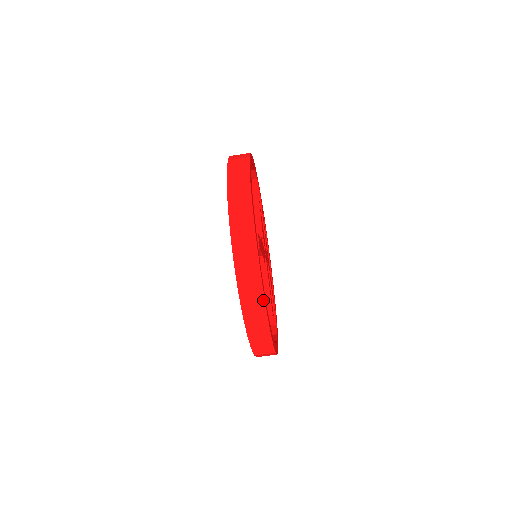
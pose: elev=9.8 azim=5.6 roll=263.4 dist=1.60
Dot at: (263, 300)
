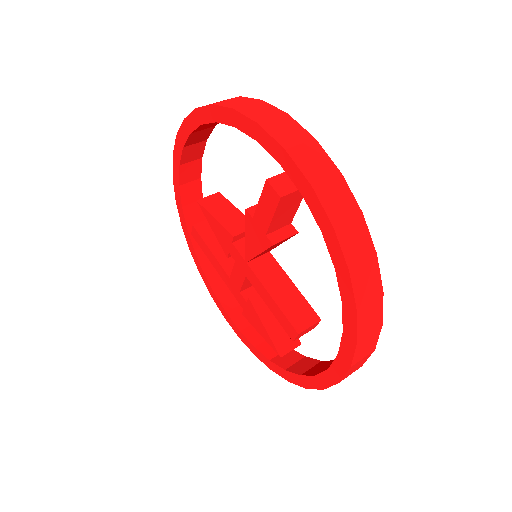
Dot at: (367, 234)
